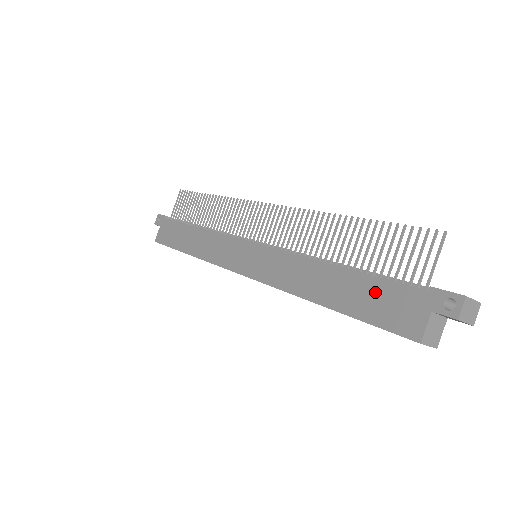
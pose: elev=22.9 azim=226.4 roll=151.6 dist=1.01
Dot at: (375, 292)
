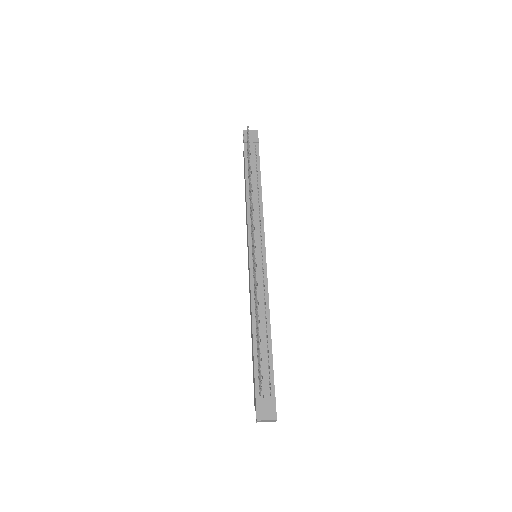
Dot at: (253, 368)
